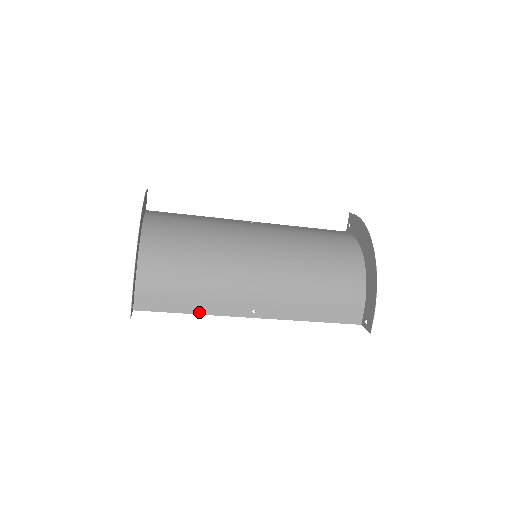
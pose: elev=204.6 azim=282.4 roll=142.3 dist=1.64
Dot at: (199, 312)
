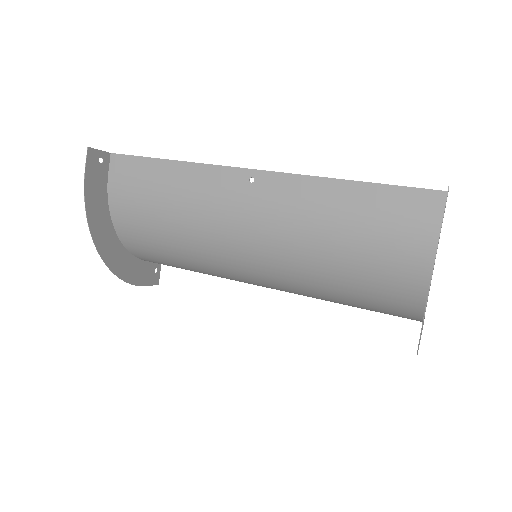
Dot at: occluded
